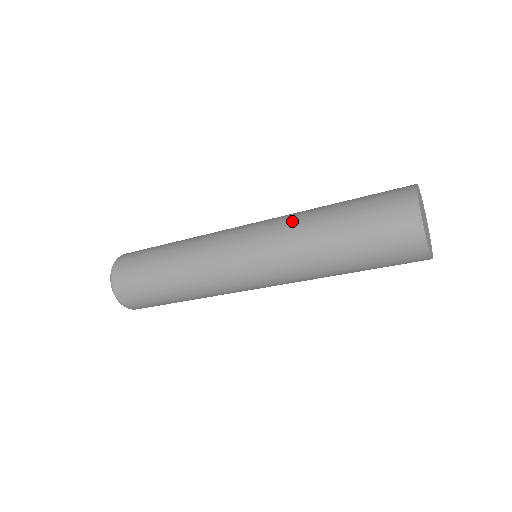
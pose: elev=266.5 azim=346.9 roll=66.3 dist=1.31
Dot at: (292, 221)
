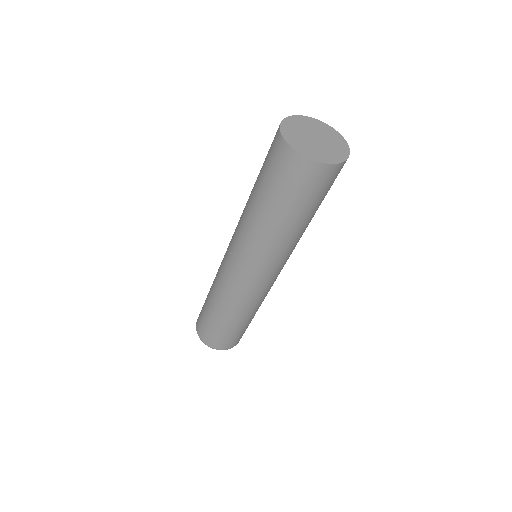
Dot at: occluded
